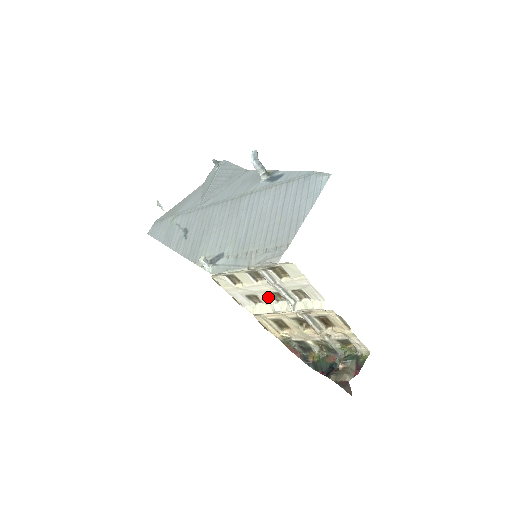
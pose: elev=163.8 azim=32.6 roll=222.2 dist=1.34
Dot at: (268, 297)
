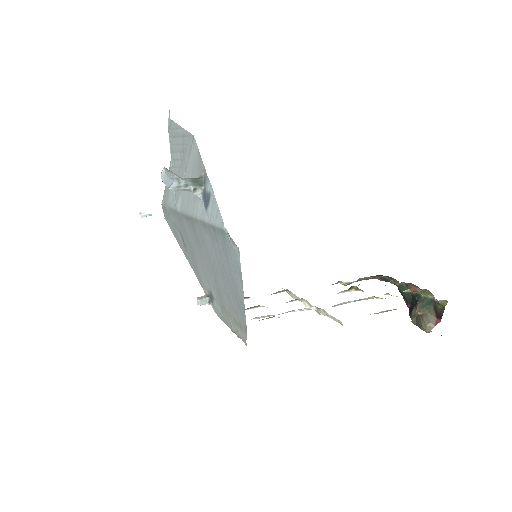
Dot at: (289, 301)
